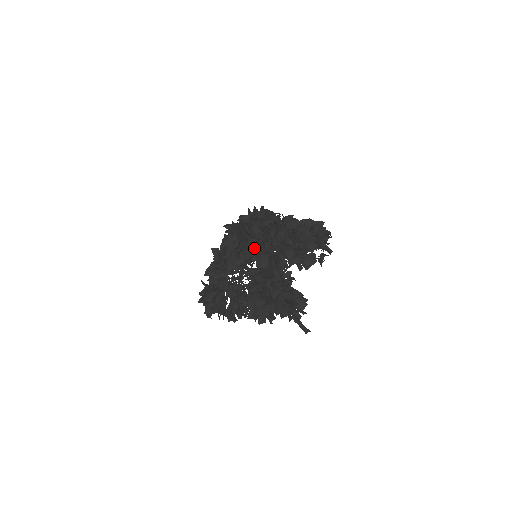
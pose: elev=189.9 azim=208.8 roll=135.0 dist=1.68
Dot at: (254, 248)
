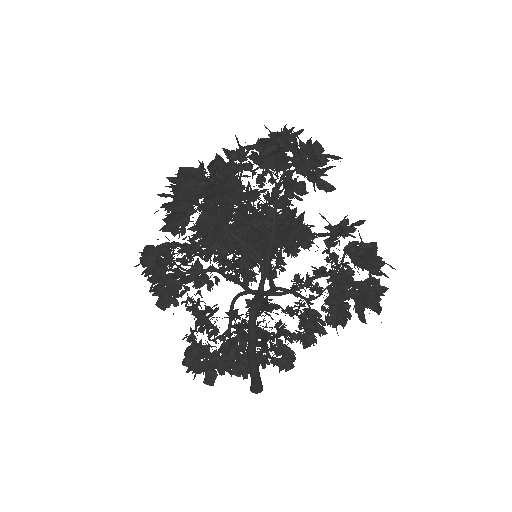
Dot at: (250, 220)
